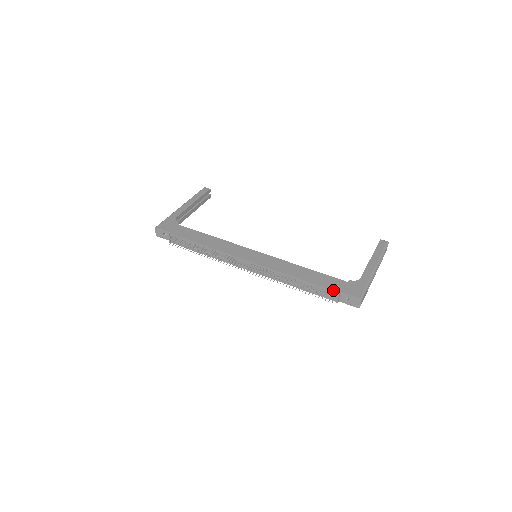
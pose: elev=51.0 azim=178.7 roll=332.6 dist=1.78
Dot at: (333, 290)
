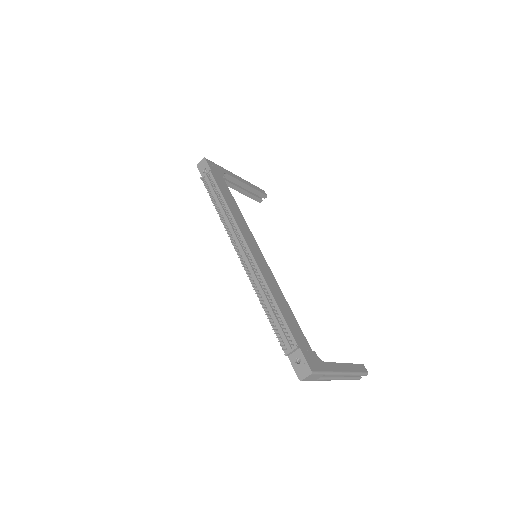
Dot at: (295, 339)
